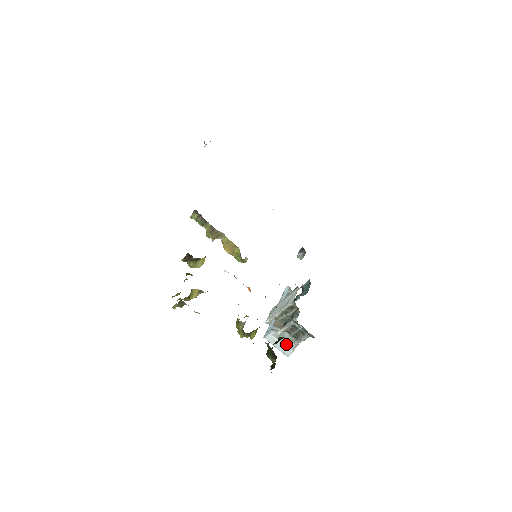
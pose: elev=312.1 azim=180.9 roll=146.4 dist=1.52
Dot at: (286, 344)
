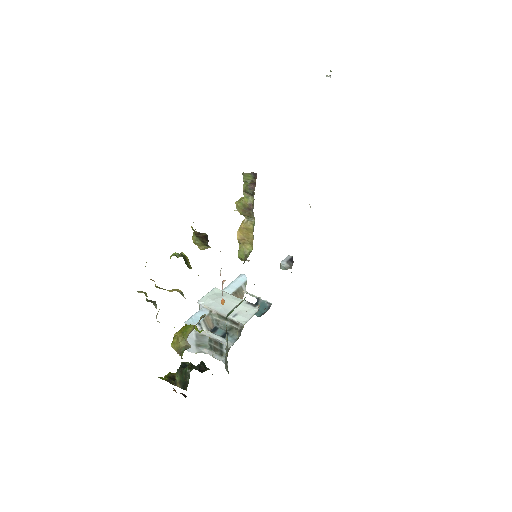
Dot at: (198, 344)
